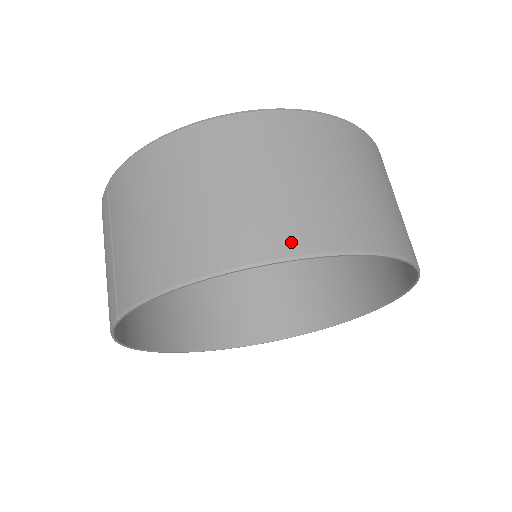
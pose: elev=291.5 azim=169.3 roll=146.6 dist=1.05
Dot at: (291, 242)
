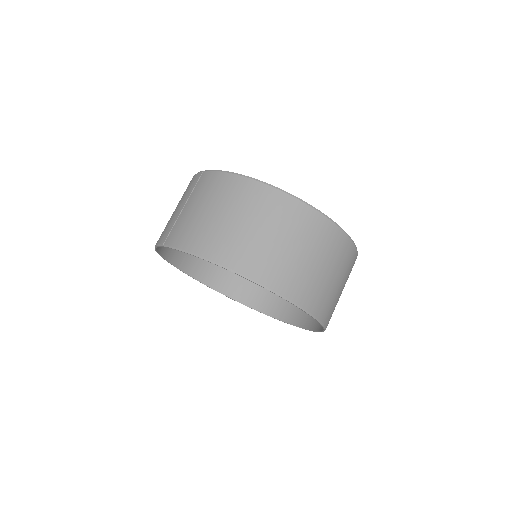
Dot at: (259, 274)
